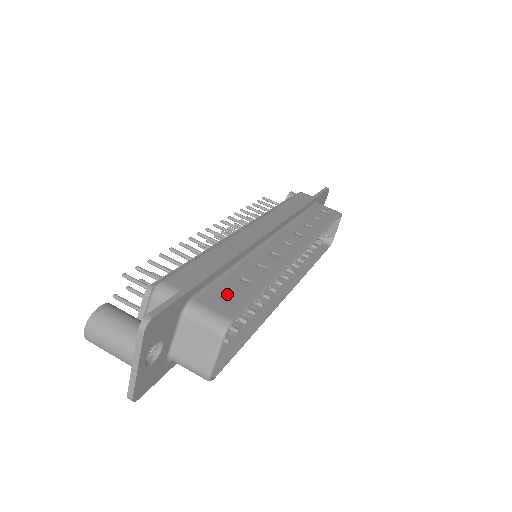
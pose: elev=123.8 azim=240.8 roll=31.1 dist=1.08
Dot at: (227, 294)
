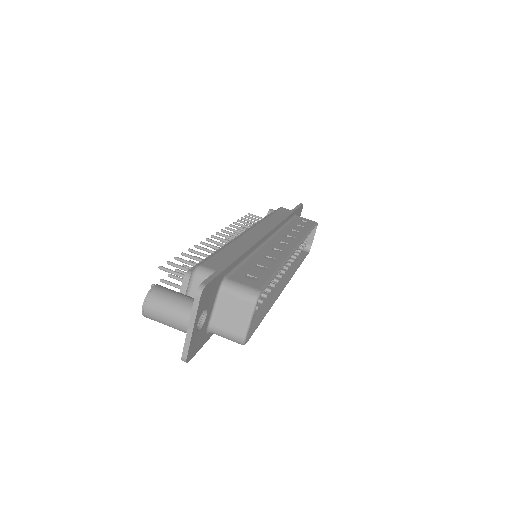
Dot at: (250, 274)
